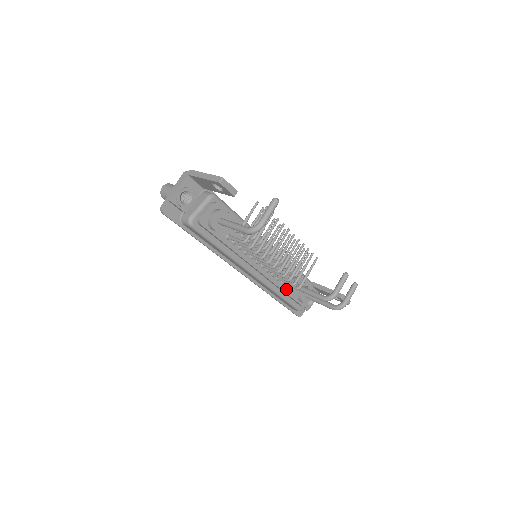
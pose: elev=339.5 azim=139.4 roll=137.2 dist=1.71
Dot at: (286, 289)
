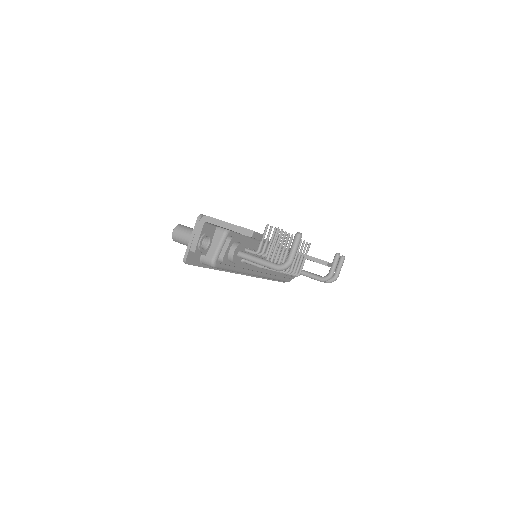
Dot at: (282, 273)
